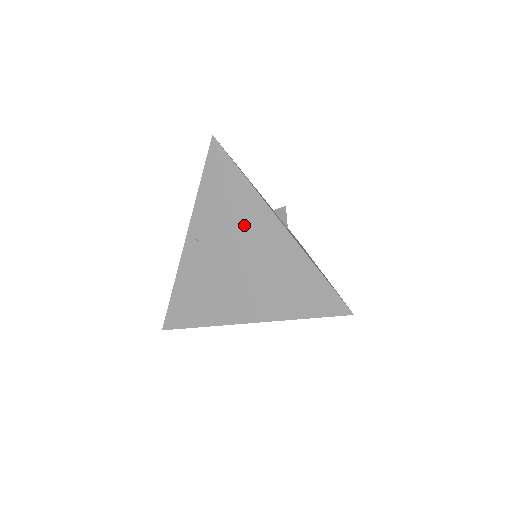
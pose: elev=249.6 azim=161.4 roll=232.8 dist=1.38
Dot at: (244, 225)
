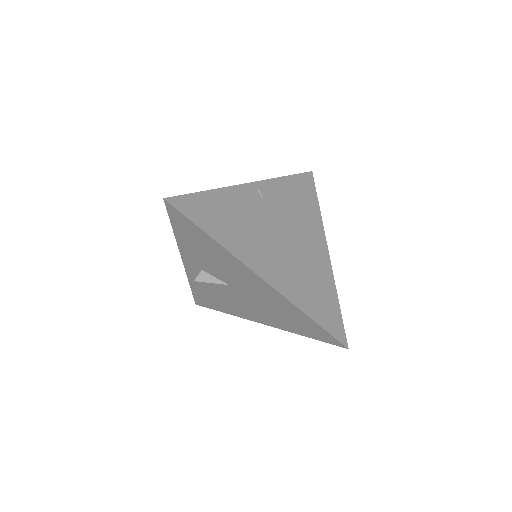
Dot at: (303, 226)
